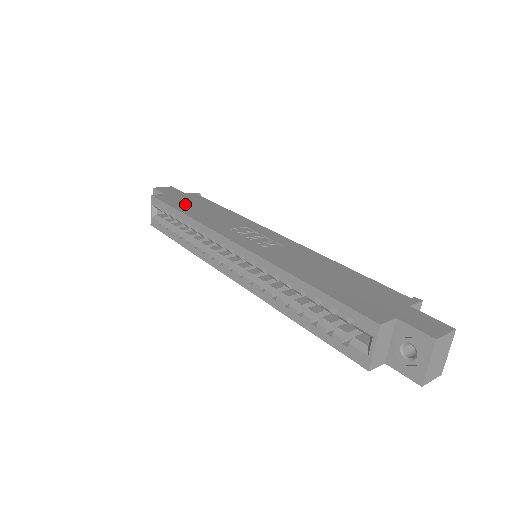
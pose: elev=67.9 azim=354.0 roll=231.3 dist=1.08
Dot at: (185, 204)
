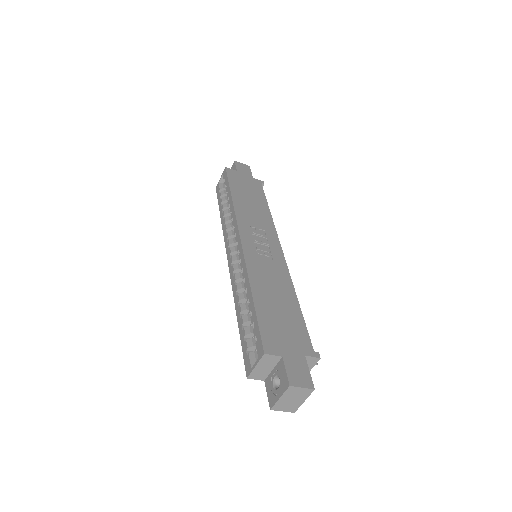
Dot at: (242, 188)
